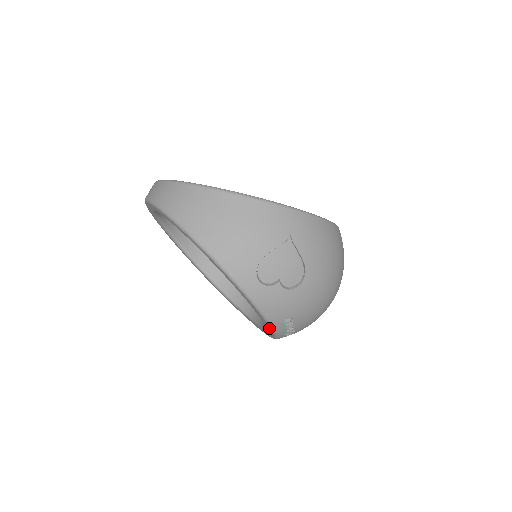
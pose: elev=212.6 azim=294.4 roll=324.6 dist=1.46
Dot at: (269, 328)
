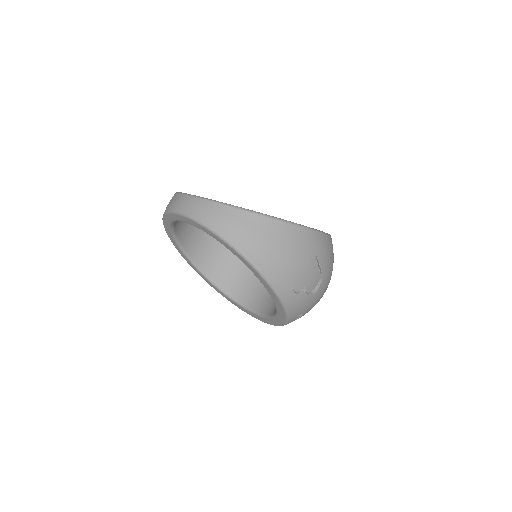
Dot at: (281, 321)
